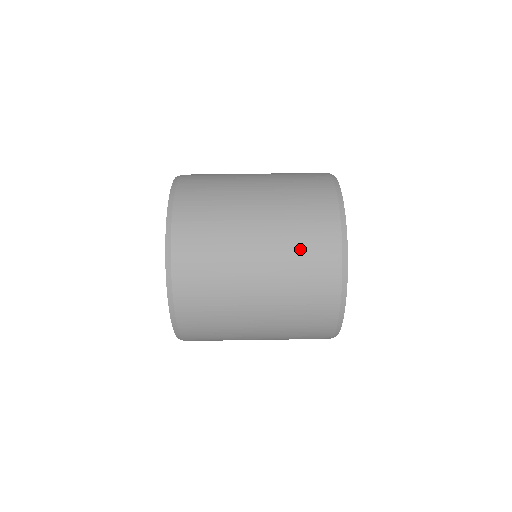
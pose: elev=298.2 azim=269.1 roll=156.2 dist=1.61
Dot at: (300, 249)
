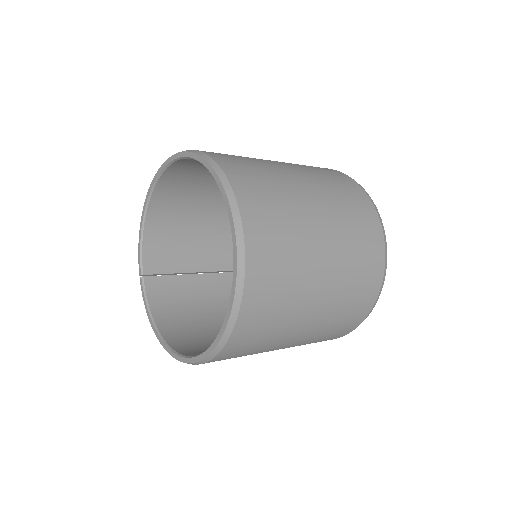
Dot at: occluded
